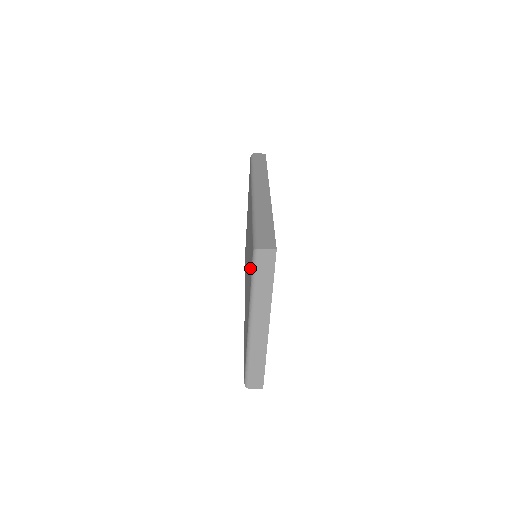
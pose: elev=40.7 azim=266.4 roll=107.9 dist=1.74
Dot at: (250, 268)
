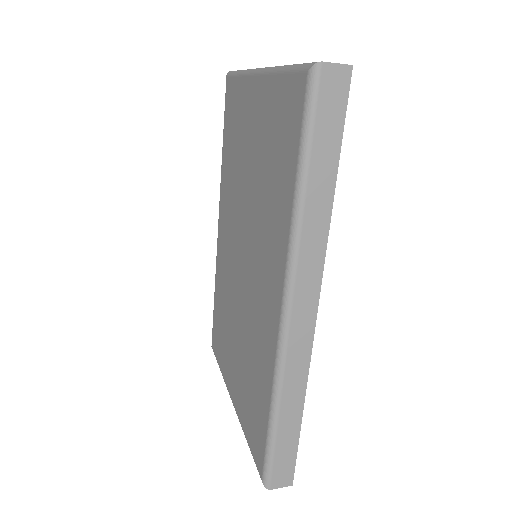
Dot at: (249, 415)
